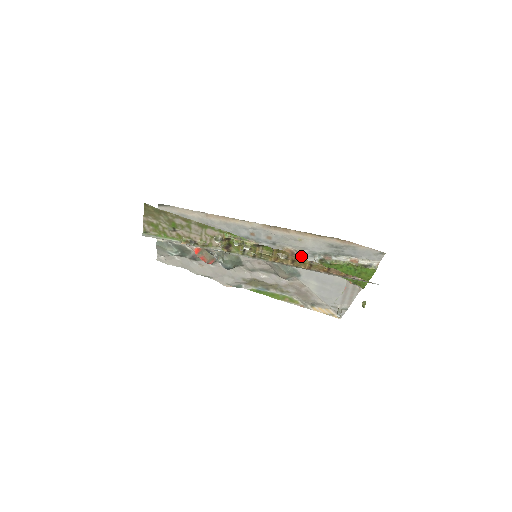
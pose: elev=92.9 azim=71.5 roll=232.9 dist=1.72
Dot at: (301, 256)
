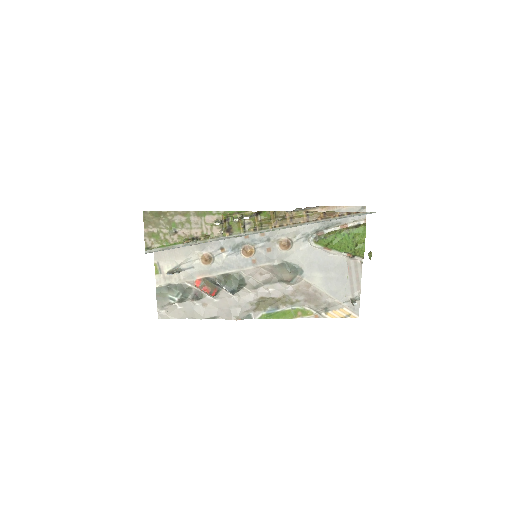
Dot at: (296, 244)
